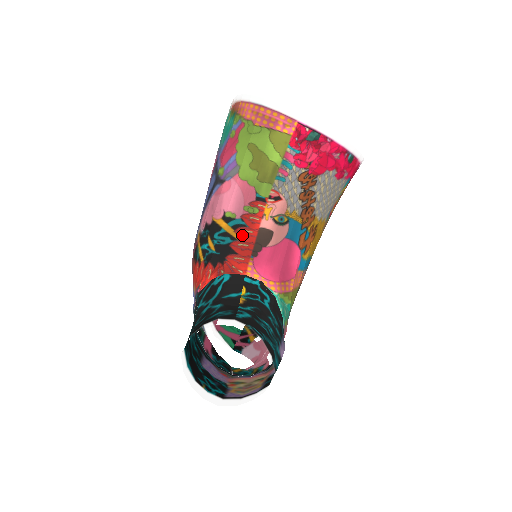
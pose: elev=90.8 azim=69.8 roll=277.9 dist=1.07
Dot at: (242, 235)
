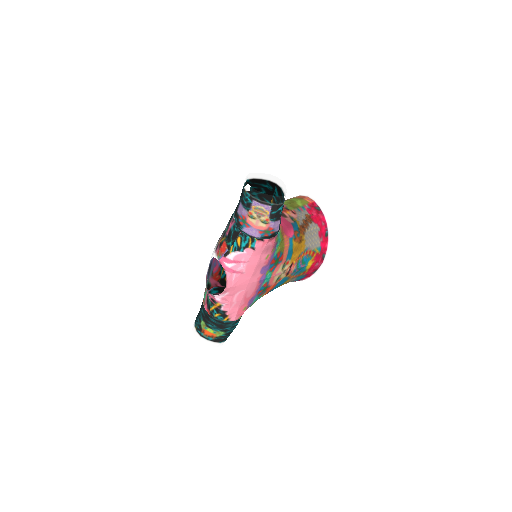
Dot at: occluded
